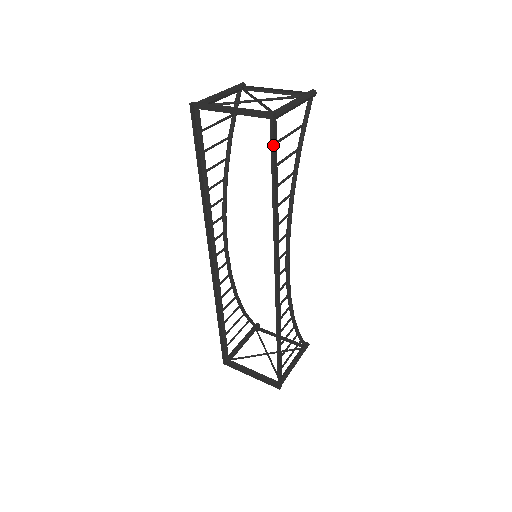
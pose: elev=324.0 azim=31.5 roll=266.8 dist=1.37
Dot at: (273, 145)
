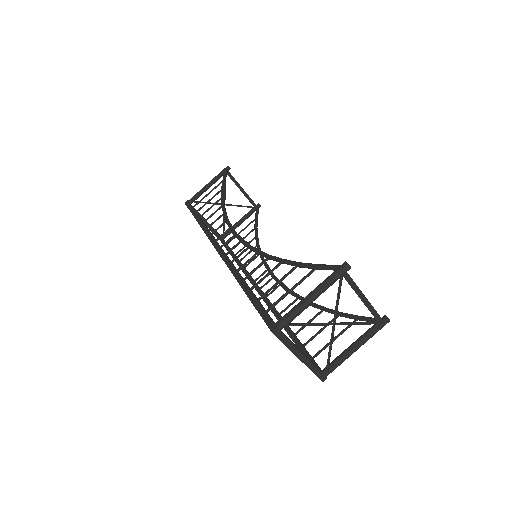
Dot at: occluded
